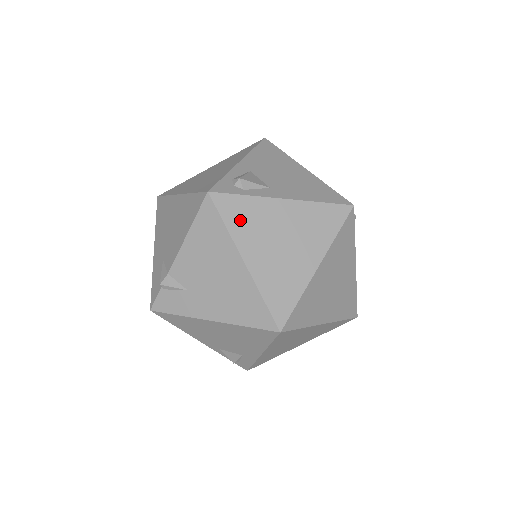
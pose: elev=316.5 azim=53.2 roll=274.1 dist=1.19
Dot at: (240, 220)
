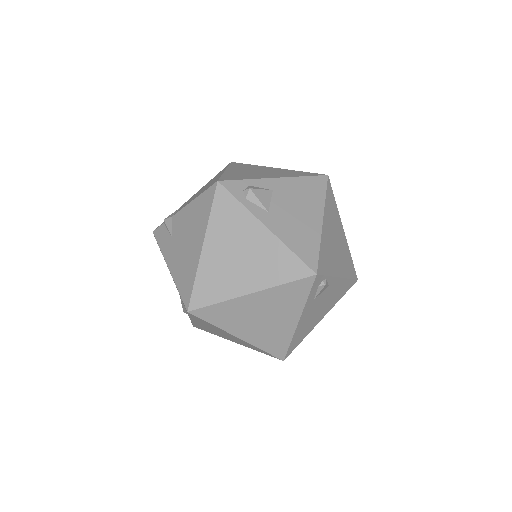
Dot at: (223, 217)
